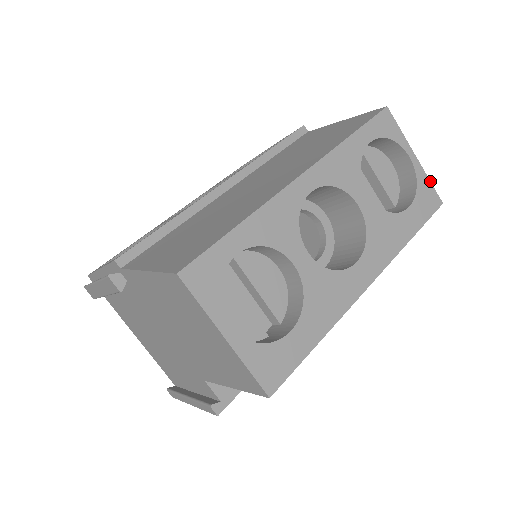
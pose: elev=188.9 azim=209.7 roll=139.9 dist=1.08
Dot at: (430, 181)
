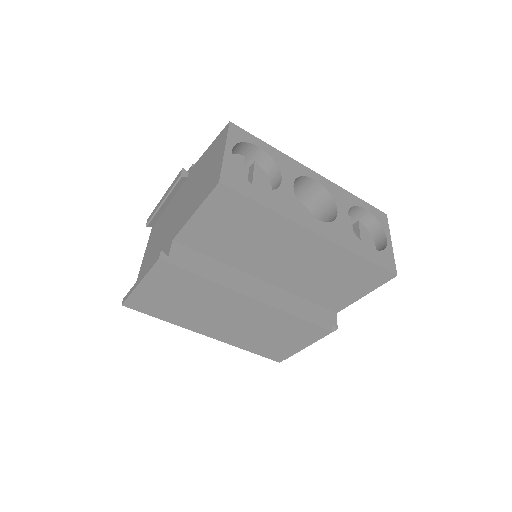
Dot at: (394, 260)
